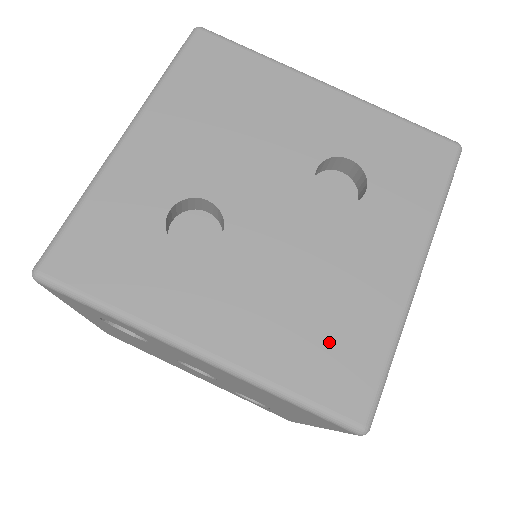
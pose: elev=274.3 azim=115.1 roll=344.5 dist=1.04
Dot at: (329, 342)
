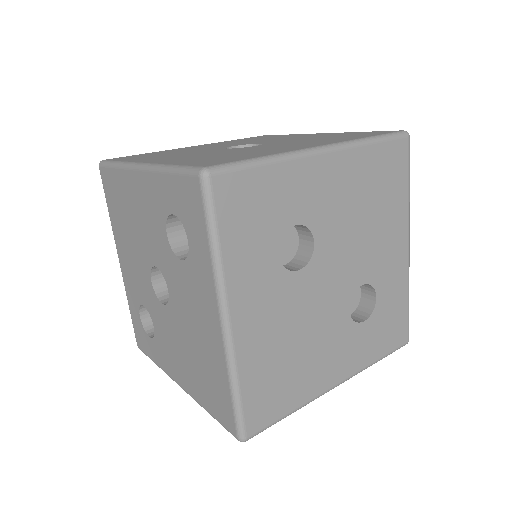
Dot at: (278, 381)
